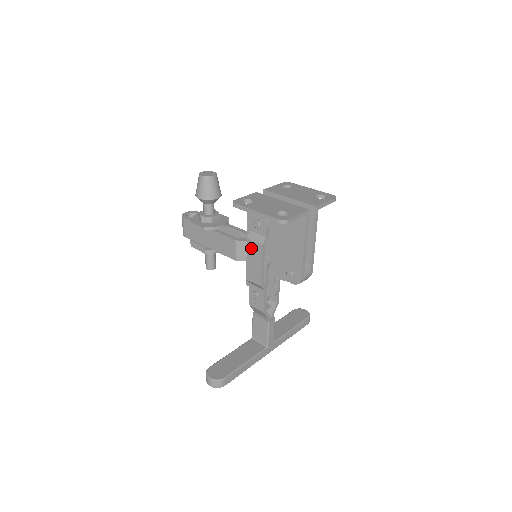
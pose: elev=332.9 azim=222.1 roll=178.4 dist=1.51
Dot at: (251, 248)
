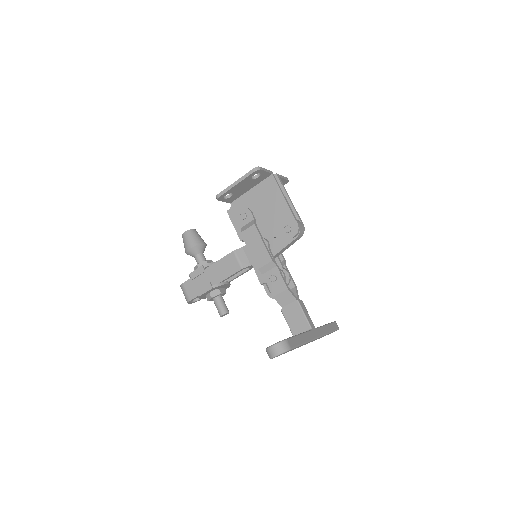
Dot at: (248, 237)
